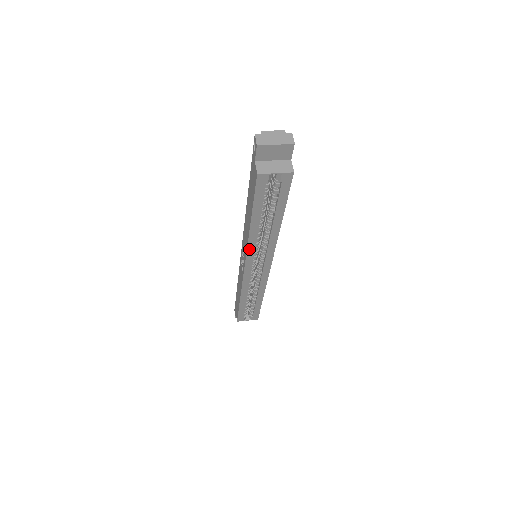
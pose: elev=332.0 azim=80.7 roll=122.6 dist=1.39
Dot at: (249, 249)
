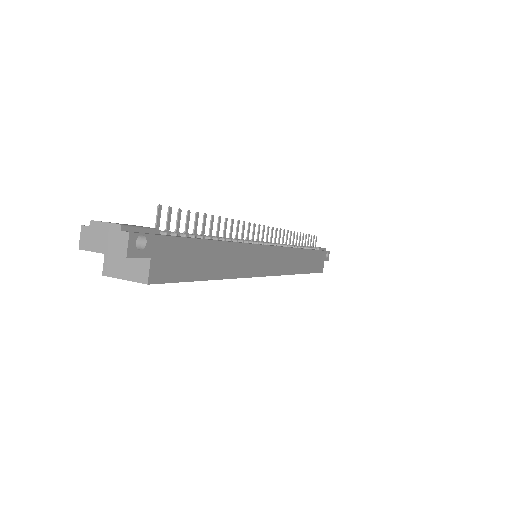
Dot at: occluded
